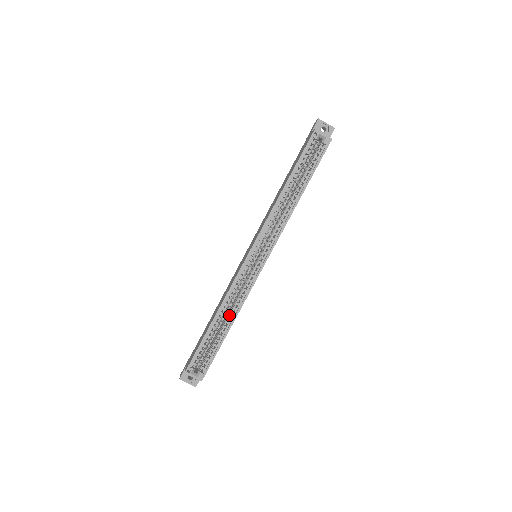
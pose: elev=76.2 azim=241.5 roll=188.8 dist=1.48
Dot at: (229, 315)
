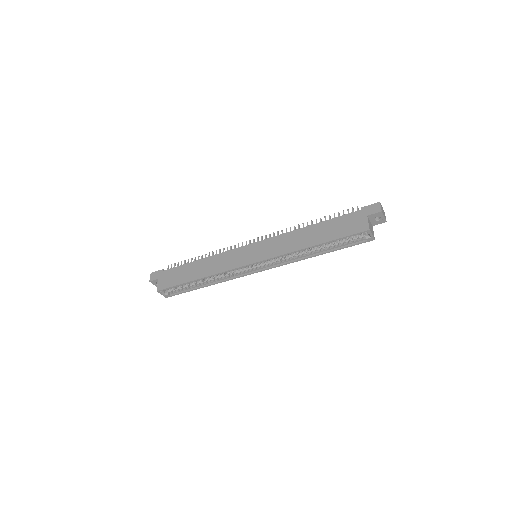
Dot at: (210, 280)
